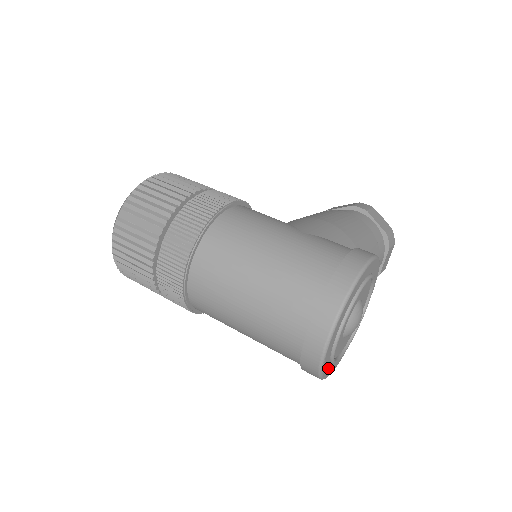
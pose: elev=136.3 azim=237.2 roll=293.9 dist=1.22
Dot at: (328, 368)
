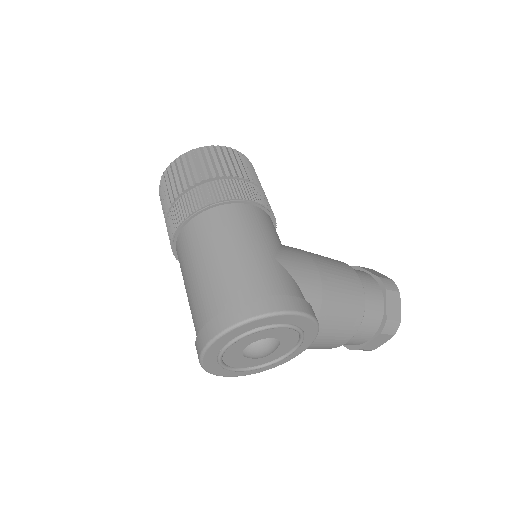
Dot at: (216, 367)
